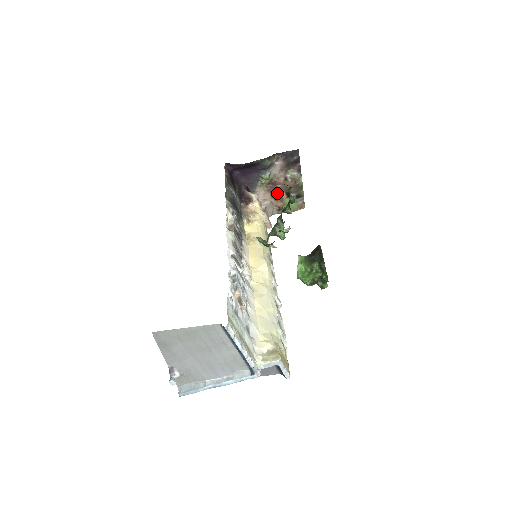
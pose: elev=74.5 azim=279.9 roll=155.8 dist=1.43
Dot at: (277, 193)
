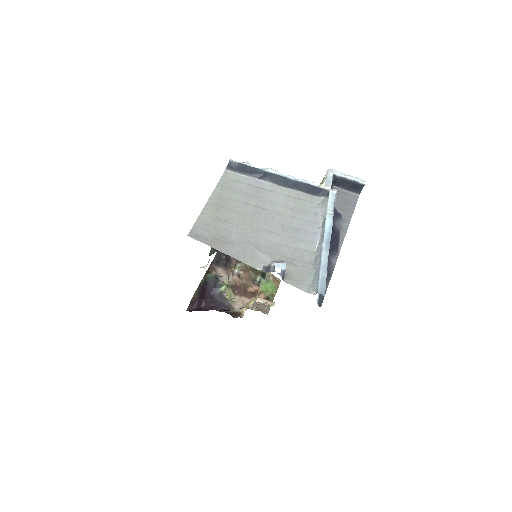
Dot at: (249, 292)
